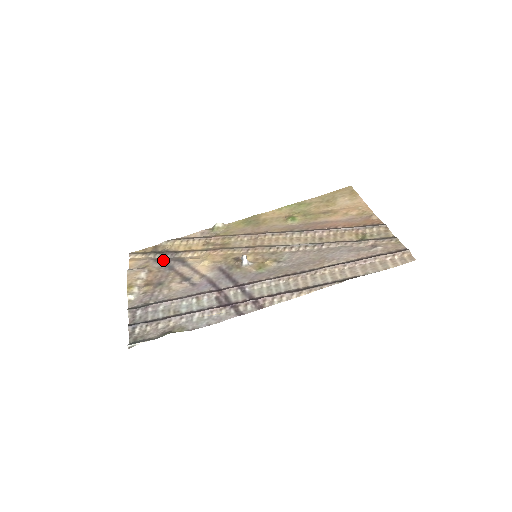
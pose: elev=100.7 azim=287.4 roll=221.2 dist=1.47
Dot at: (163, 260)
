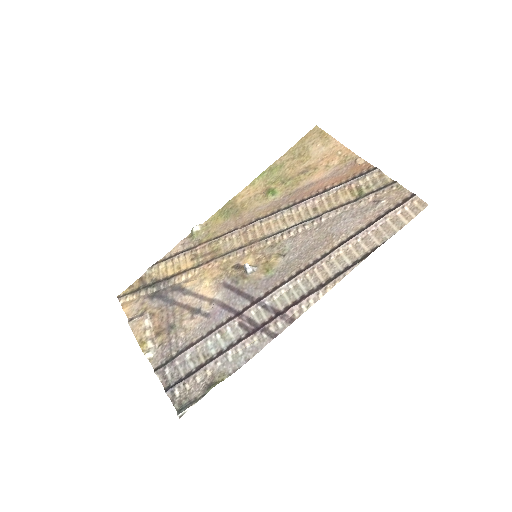
Dot at: (158, 295)
